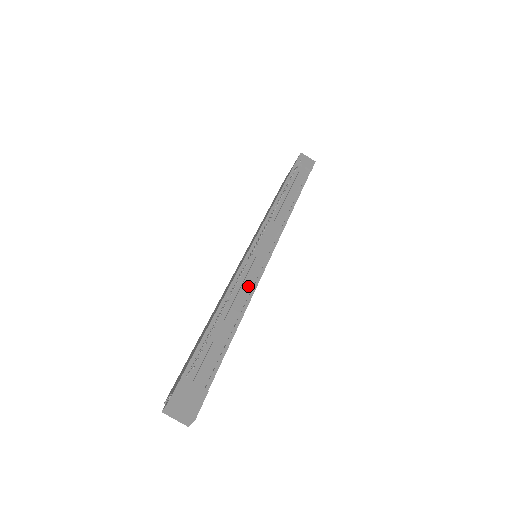
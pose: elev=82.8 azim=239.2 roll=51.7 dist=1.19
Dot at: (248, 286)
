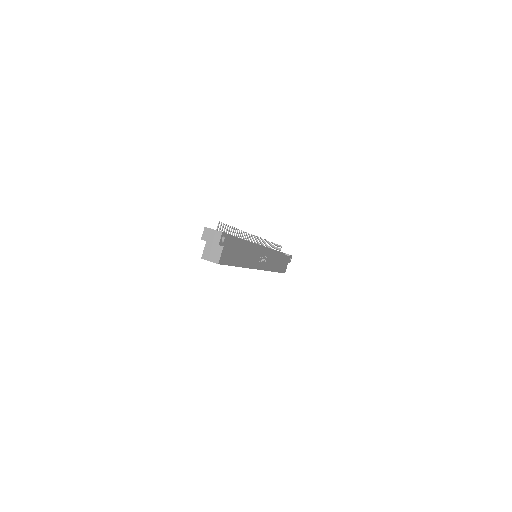
Dot at: occluded
